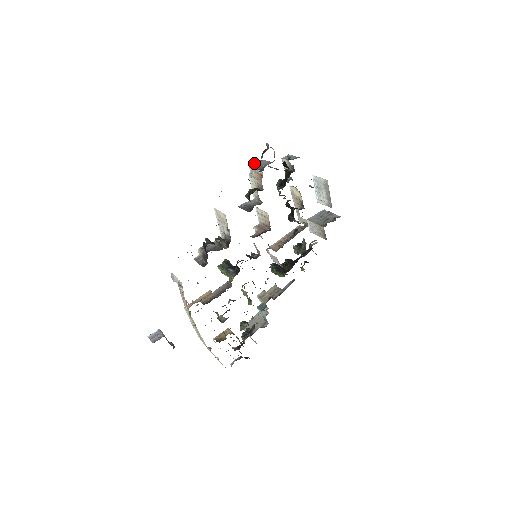
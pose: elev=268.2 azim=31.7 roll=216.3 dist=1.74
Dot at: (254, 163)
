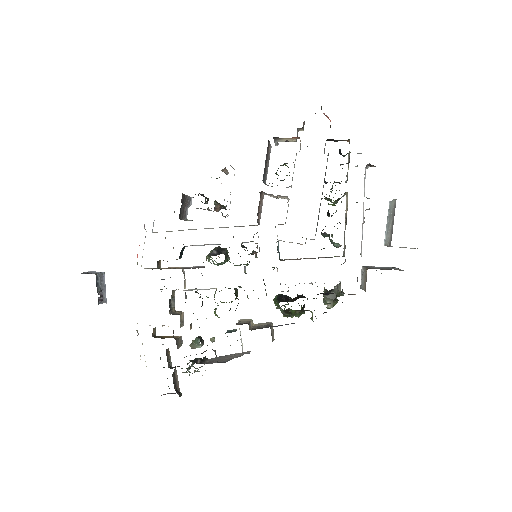
Dot at: occluded
